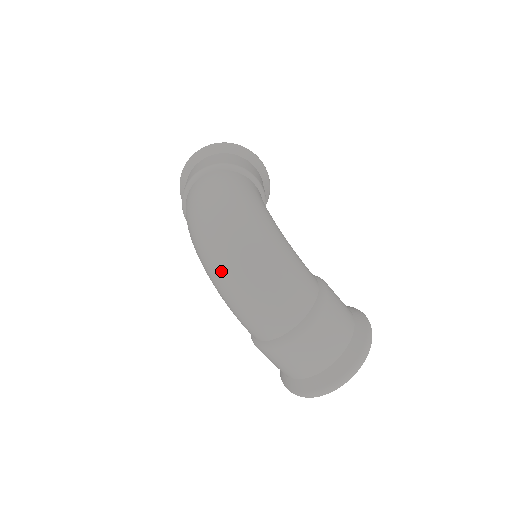
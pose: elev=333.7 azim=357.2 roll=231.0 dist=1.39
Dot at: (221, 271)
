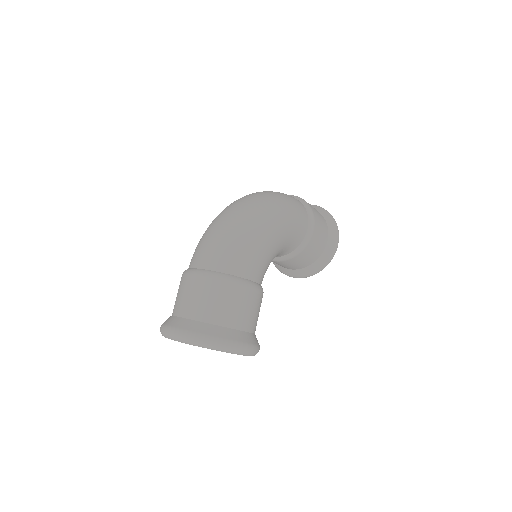
Dot at: (222, 212)
